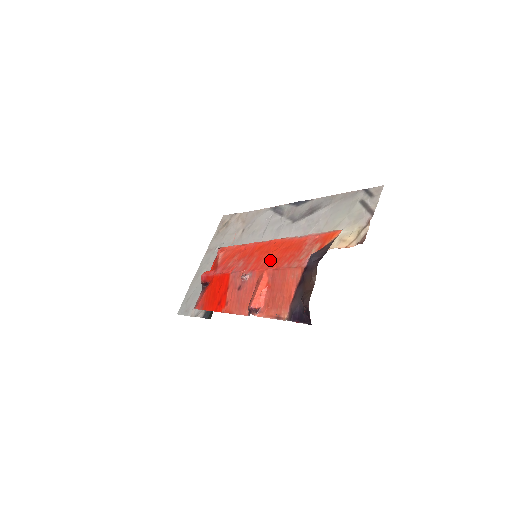
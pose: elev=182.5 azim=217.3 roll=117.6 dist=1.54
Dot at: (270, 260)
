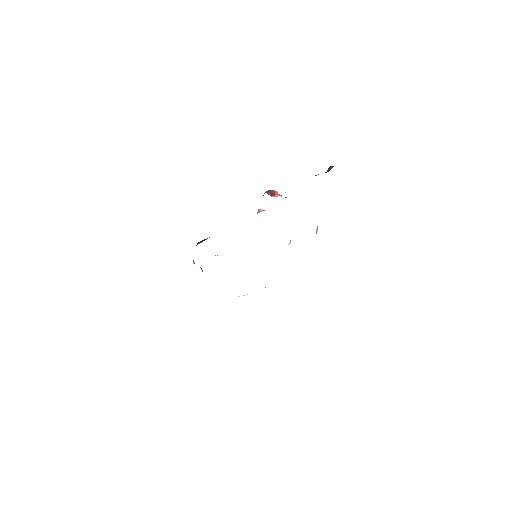
Dot at: occluded
